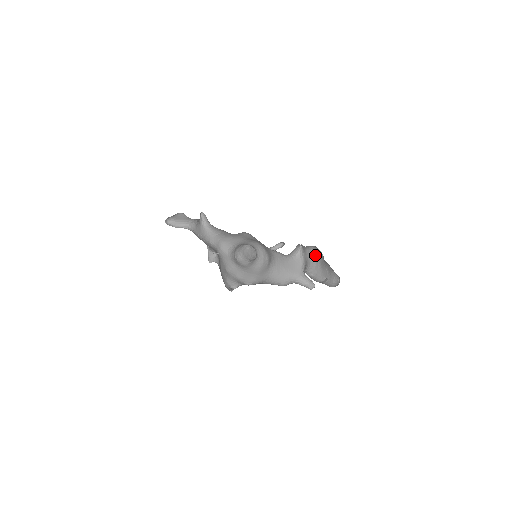
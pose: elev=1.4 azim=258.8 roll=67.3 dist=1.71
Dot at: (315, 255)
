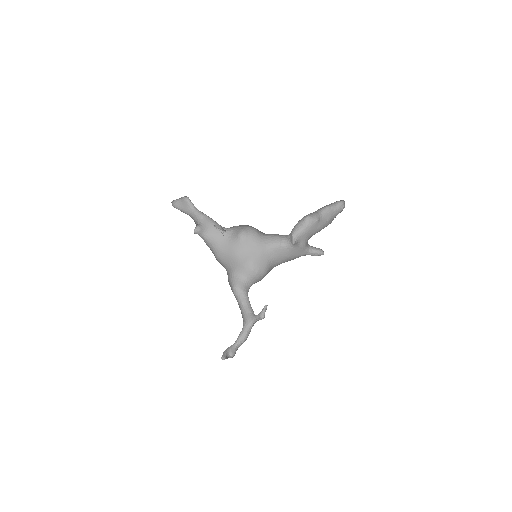
Dot at: (311, 230)
